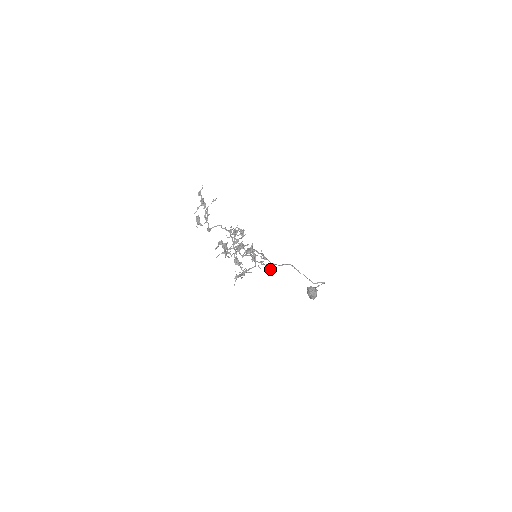
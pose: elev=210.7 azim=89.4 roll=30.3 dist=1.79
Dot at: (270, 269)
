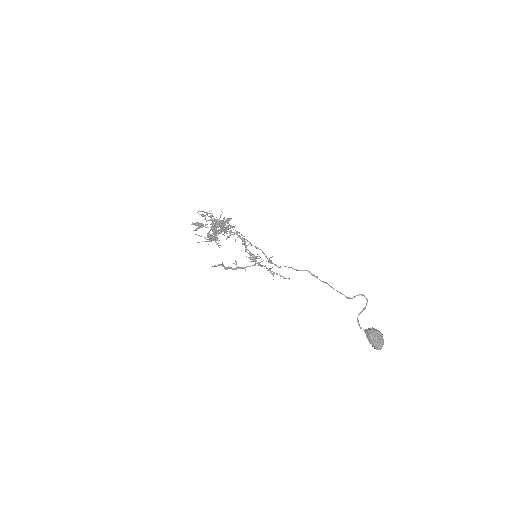
Dot at: (280, 276)
